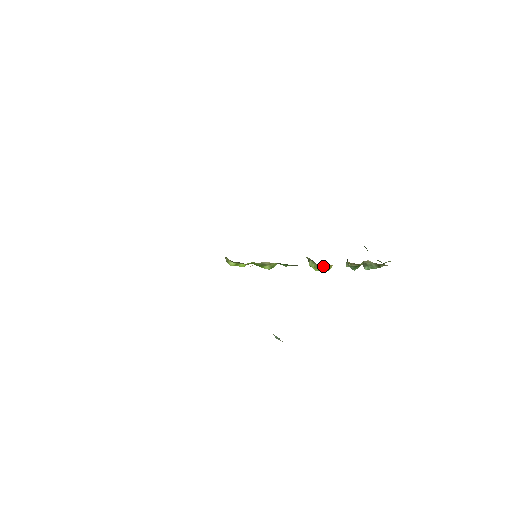
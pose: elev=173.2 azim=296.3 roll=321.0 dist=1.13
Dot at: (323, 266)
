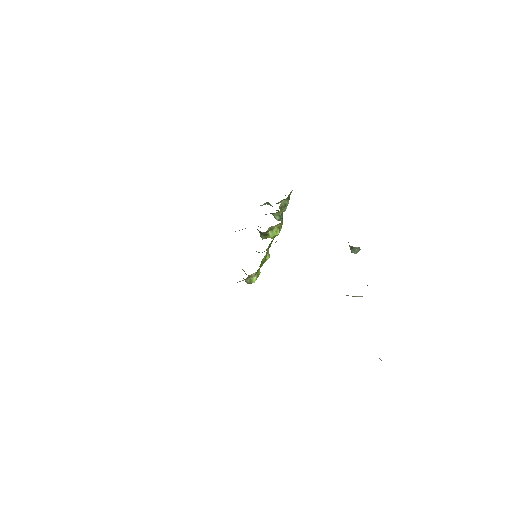
Dot at: (281, 222)
